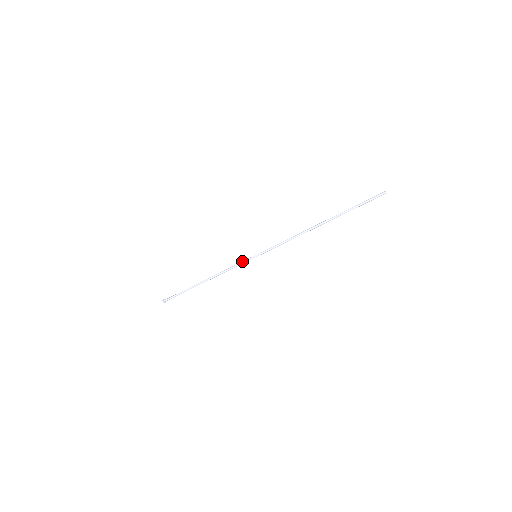
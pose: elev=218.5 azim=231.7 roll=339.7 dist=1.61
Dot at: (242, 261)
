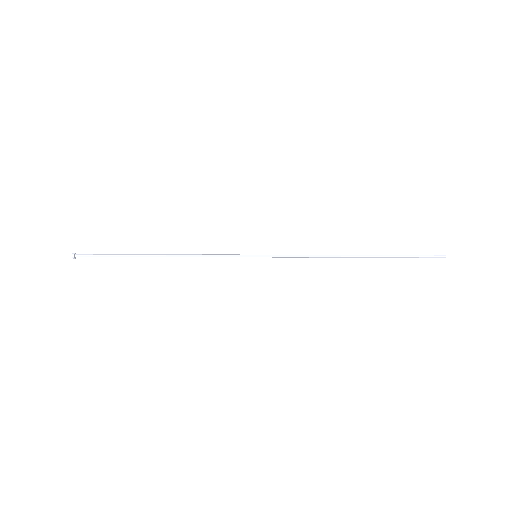
Dot at: (233, 254)
